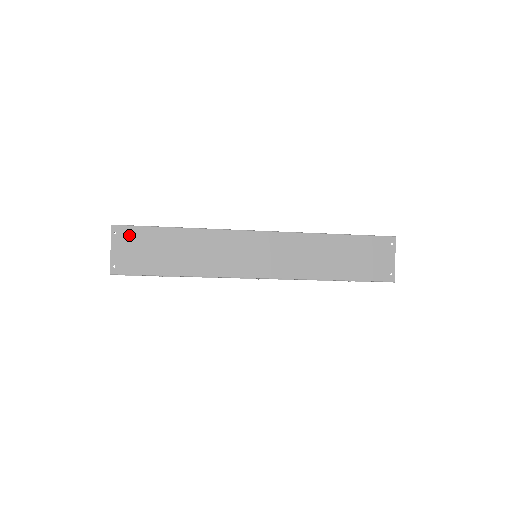
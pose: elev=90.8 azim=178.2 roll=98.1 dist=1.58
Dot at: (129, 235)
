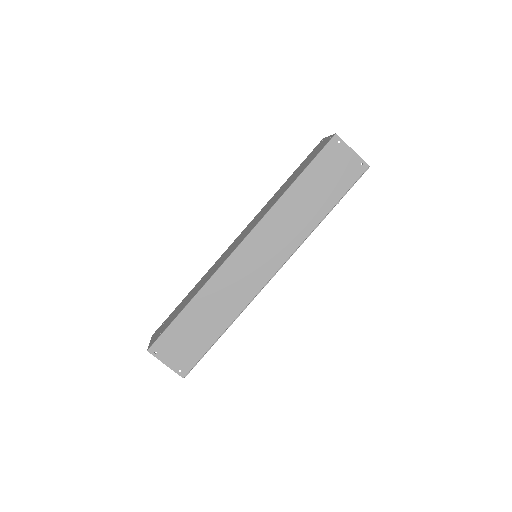
Dot at: (165, 344)
